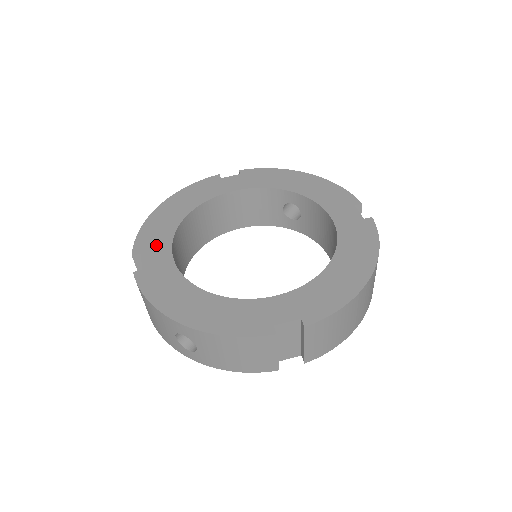
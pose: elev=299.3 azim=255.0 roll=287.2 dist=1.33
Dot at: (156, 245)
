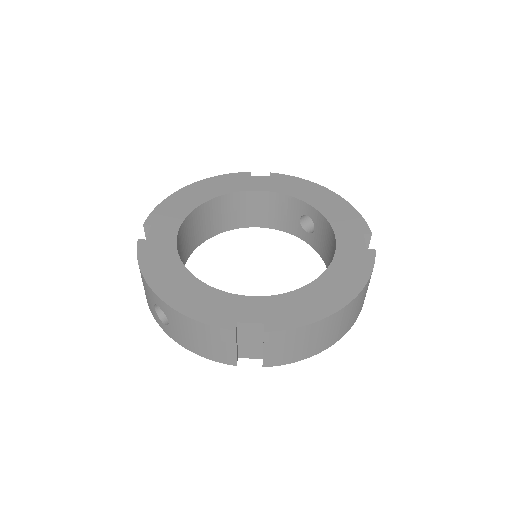
Dot at: (167, 221)
